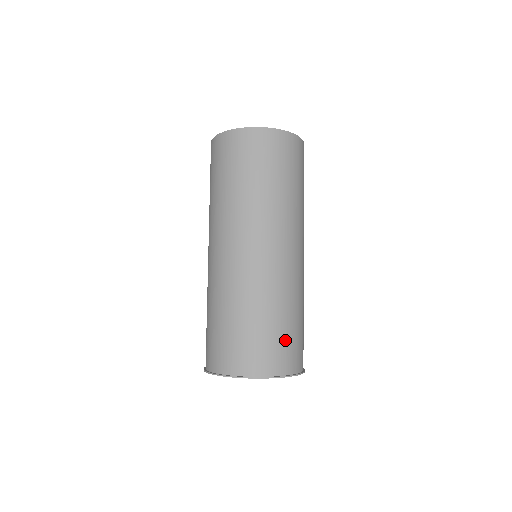
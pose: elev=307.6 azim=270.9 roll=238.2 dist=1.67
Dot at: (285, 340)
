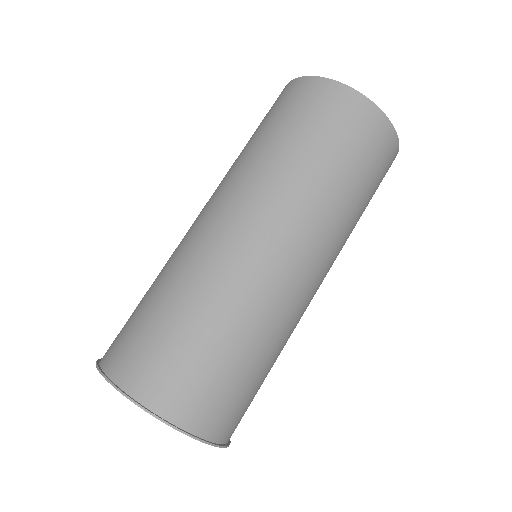
Dot at: (229, 387)
